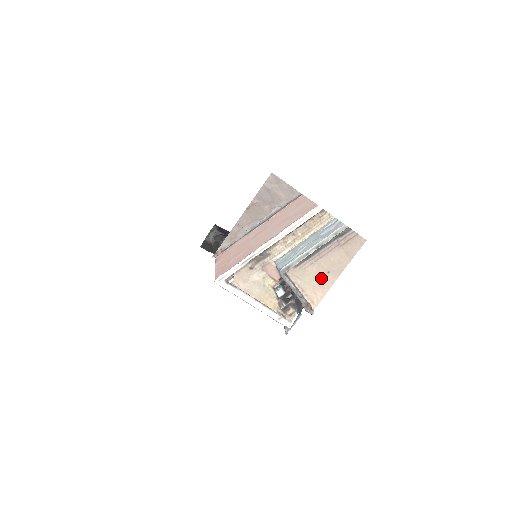
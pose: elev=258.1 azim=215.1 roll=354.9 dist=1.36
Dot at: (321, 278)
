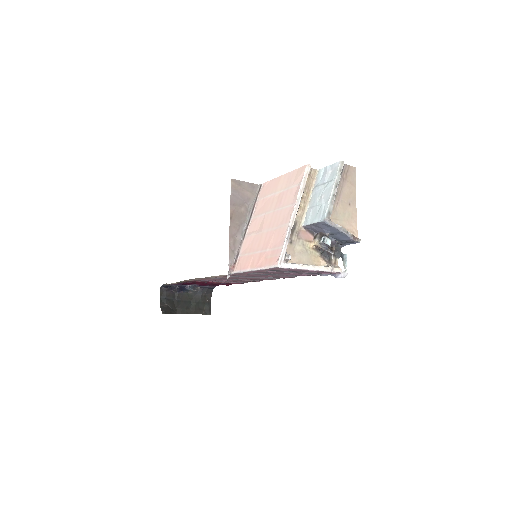
Dot at: (348, 211)
